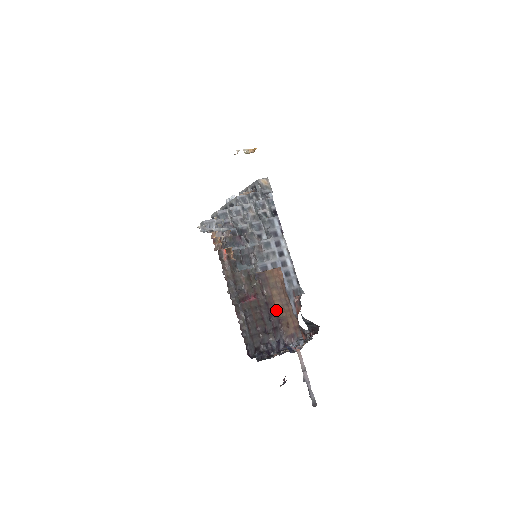
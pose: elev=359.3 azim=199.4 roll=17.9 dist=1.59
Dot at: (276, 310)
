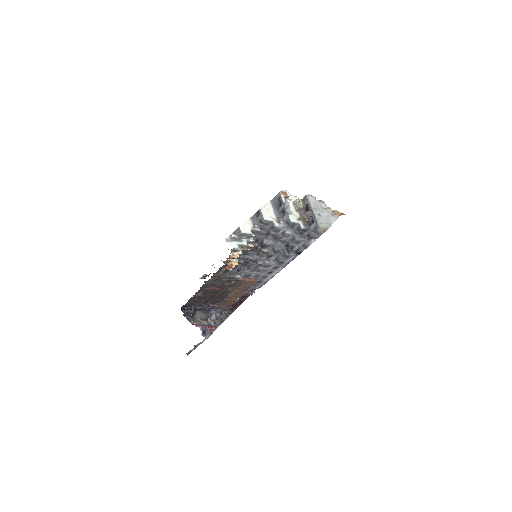
Dot at: (227, 296)
